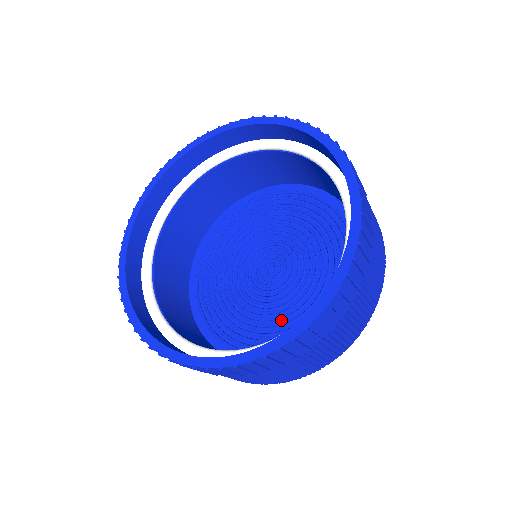
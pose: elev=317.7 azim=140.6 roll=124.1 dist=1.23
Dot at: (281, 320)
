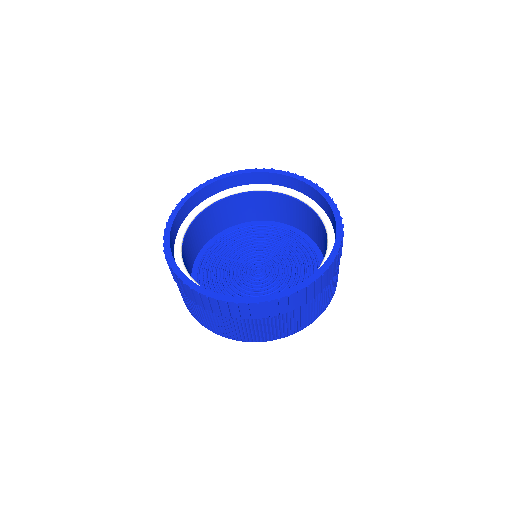
Dot at: occluded
